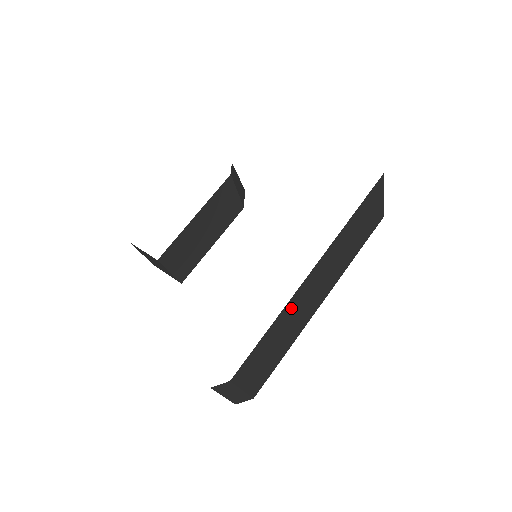
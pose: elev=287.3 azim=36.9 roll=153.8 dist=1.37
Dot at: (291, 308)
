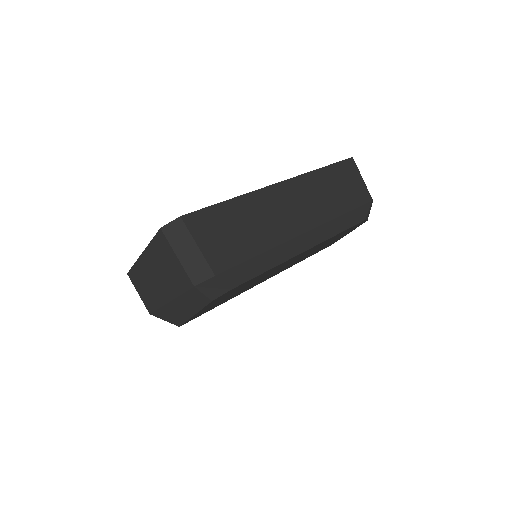
Dot at: (260, 201)
